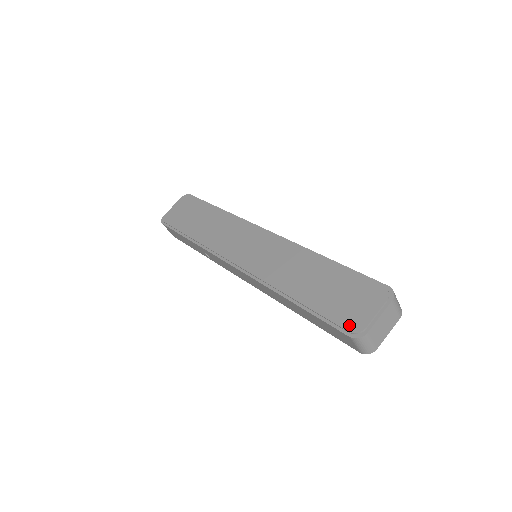
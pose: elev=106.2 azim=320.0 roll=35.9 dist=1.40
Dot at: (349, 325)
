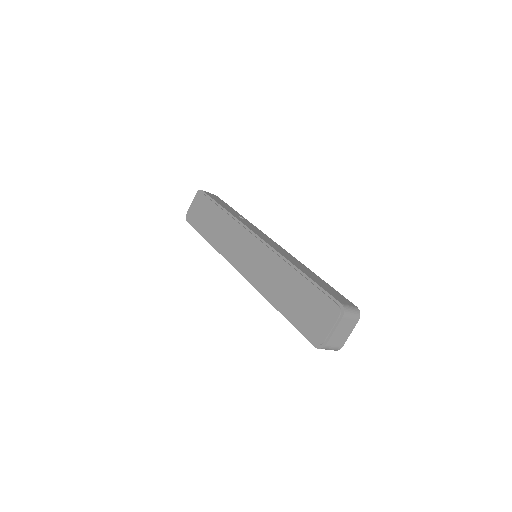
Dot at: (314, 337)
